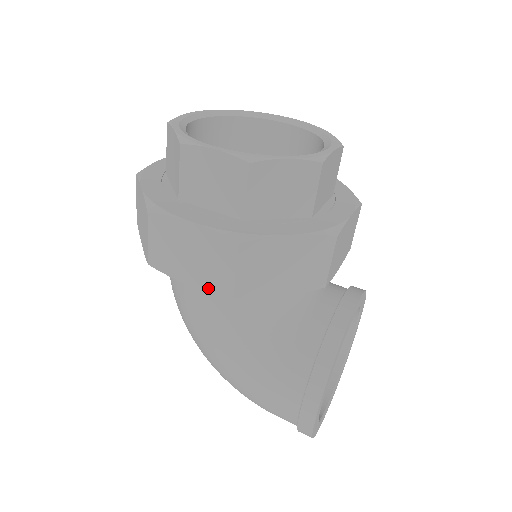
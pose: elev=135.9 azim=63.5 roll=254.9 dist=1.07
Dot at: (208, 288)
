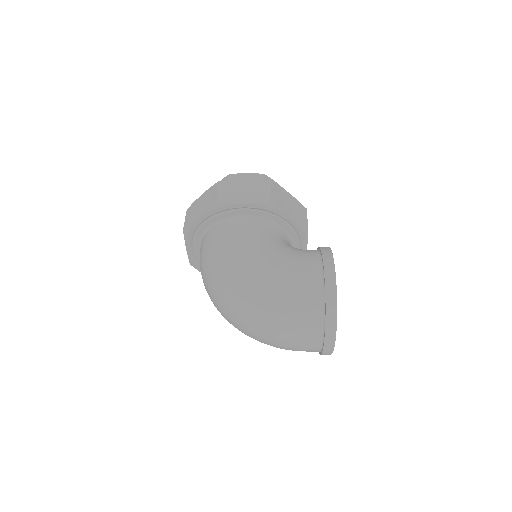
Dot at: (256, 202)
